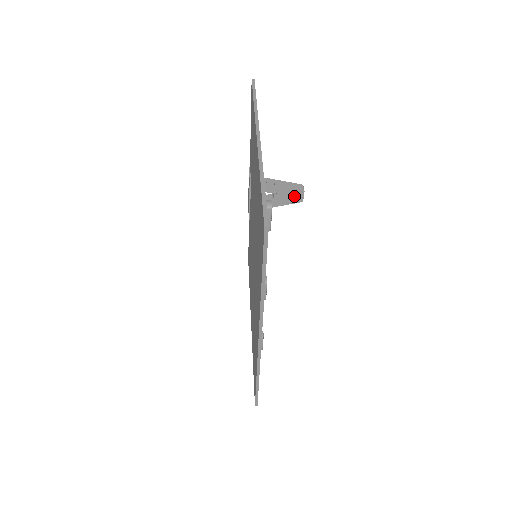
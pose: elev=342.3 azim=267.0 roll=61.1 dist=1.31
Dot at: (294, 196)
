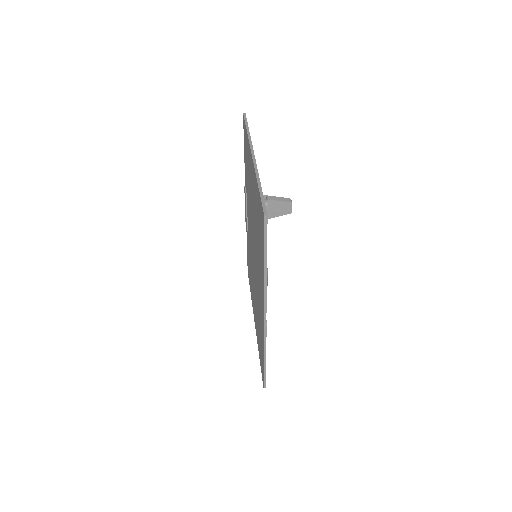
Dot at: (284, 208)
